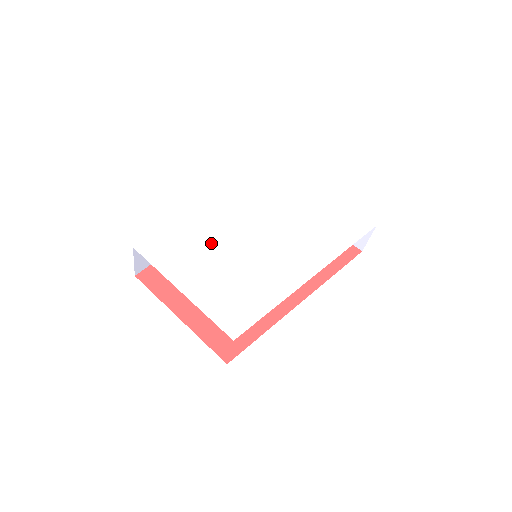
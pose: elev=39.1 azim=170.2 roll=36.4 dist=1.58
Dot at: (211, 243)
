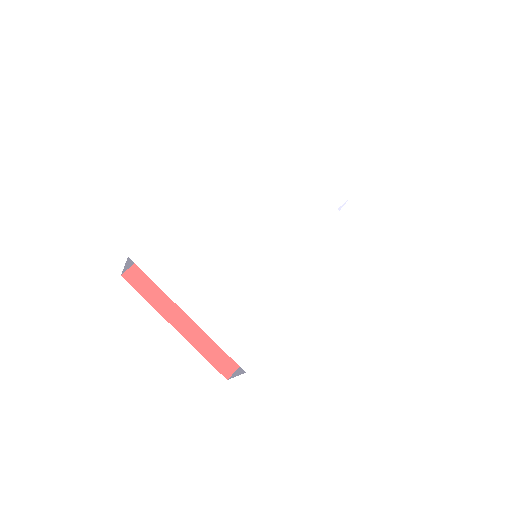
Dot at: (215, 249)
